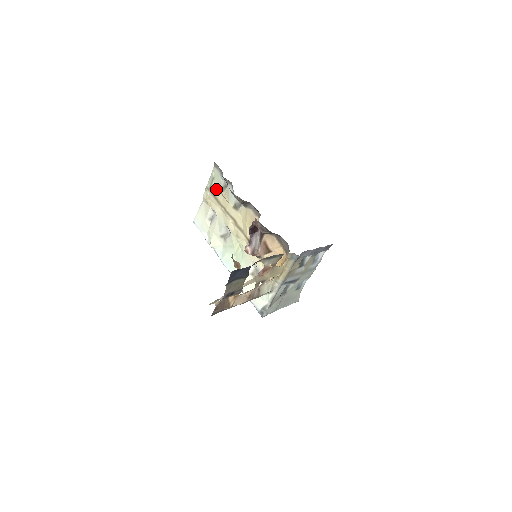
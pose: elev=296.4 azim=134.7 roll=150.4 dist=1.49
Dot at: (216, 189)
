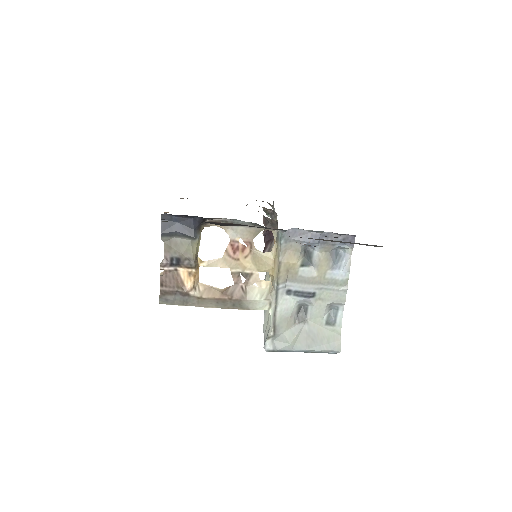
Dot at: occluded
